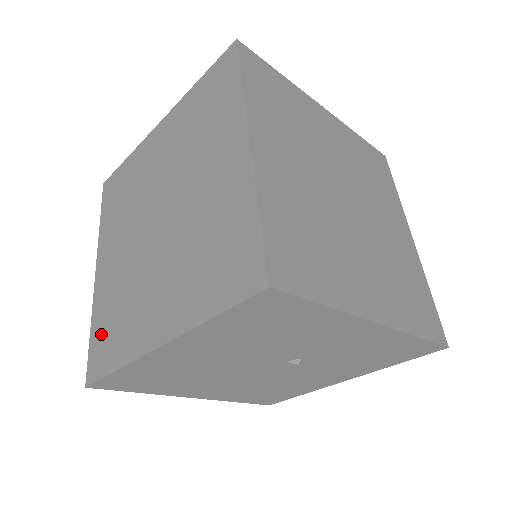
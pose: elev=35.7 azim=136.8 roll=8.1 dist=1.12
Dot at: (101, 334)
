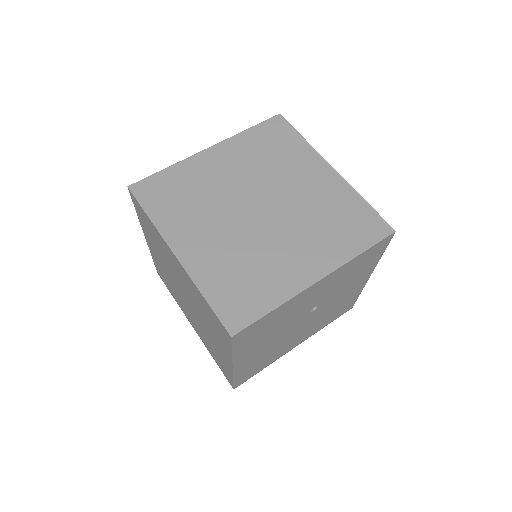
Dot at: (218, 362)
